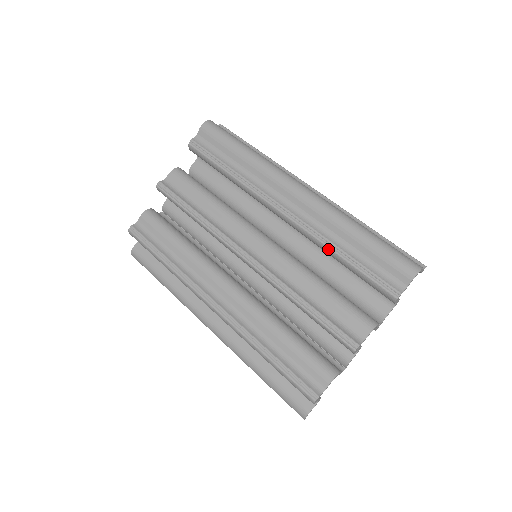
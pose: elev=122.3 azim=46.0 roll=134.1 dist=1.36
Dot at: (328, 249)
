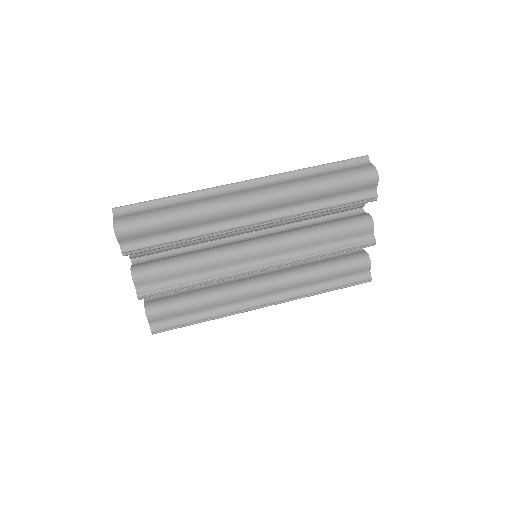
Dot at: occluded
